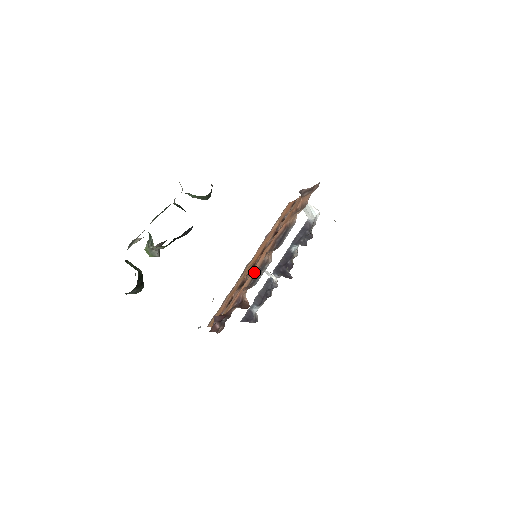
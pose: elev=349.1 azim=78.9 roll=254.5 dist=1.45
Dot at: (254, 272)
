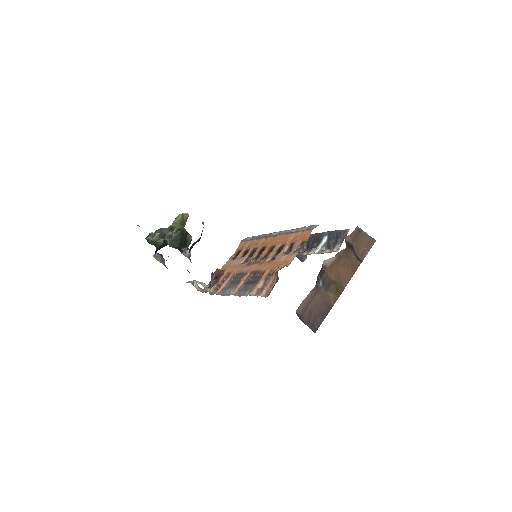
Dot at: (242, 271)
